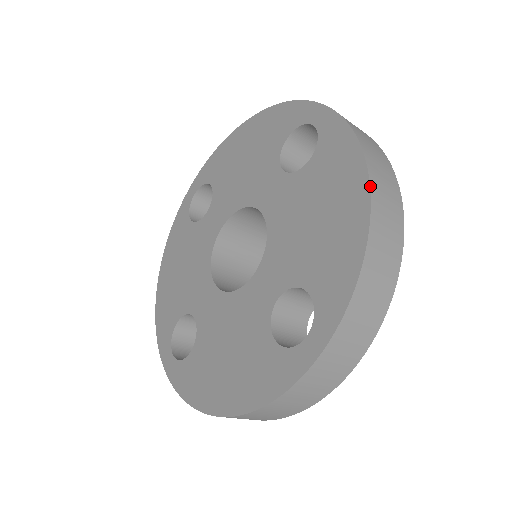
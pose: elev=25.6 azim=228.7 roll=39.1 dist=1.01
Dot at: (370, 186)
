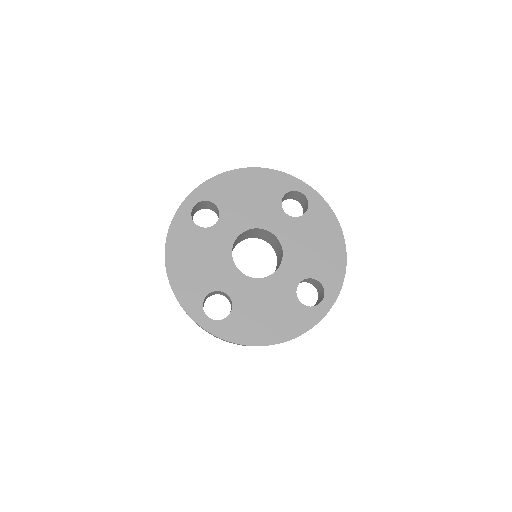
Dot at: occluded
